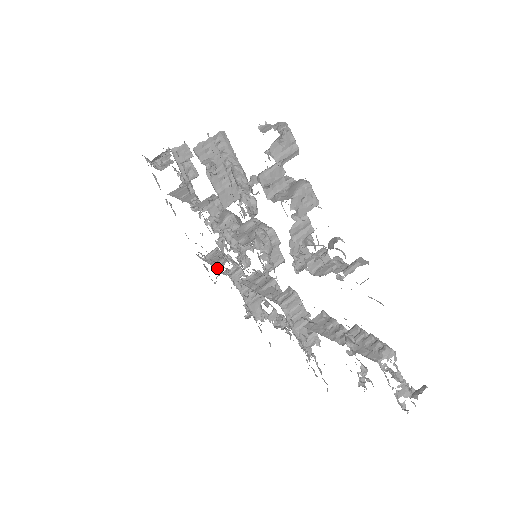
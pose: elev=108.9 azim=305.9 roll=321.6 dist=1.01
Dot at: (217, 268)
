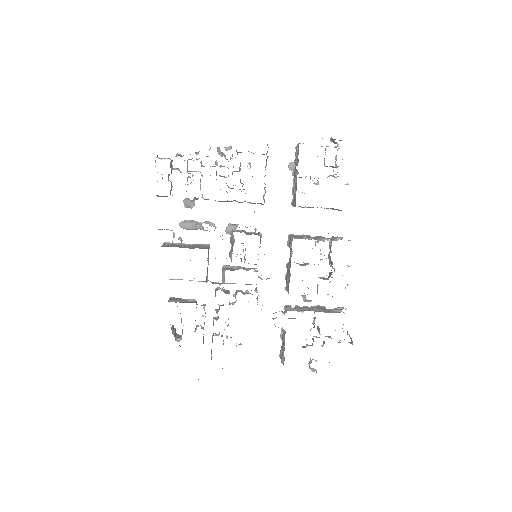
Dot at: occluded
